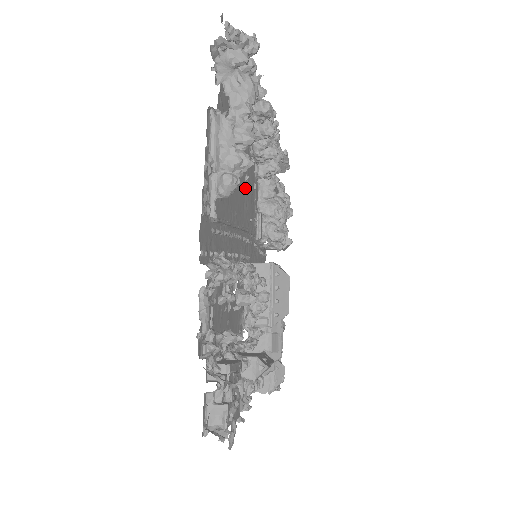
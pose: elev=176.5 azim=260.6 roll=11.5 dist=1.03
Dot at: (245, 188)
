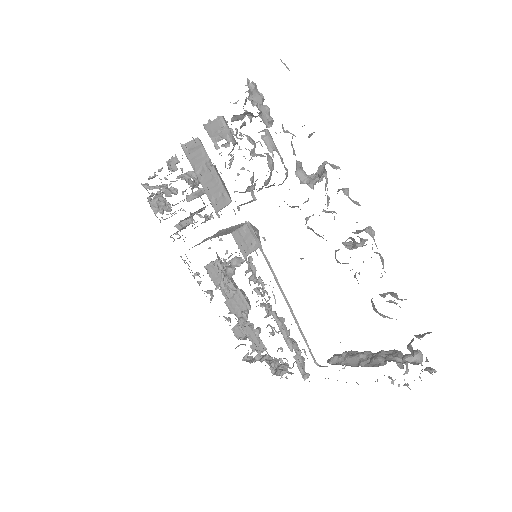
Dot at: occluded
